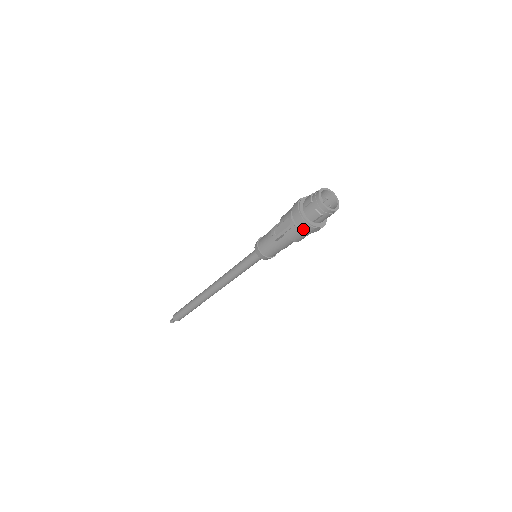
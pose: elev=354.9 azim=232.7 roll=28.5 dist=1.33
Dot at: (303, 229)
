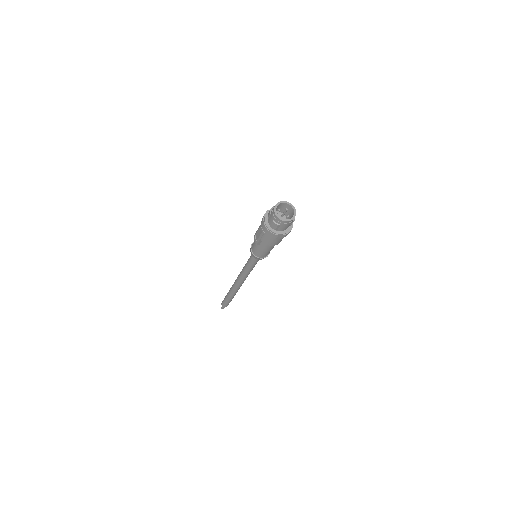
Dot at: (270, 236)
